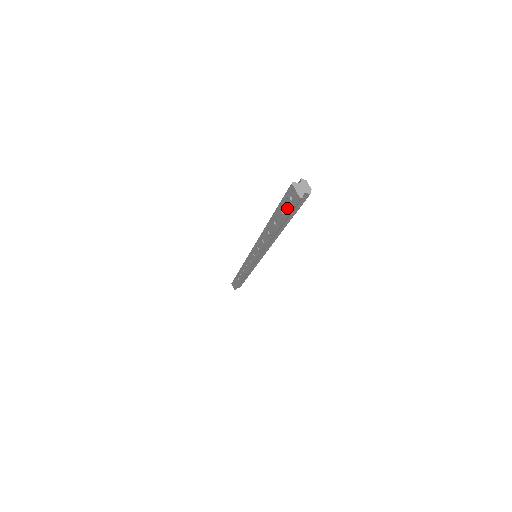
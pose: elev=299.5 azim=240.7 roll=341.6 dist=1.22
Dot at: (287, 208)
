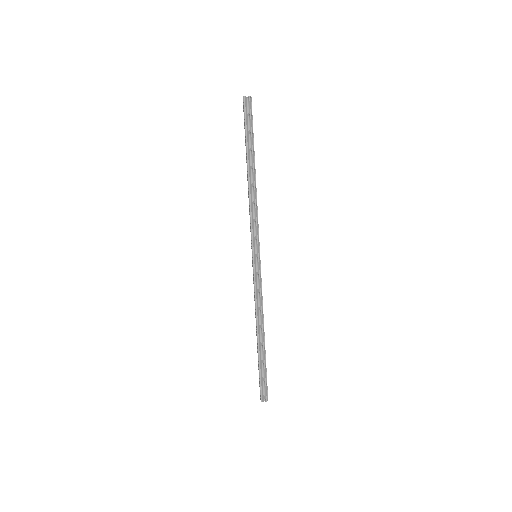
Dot at: (244, 122)
